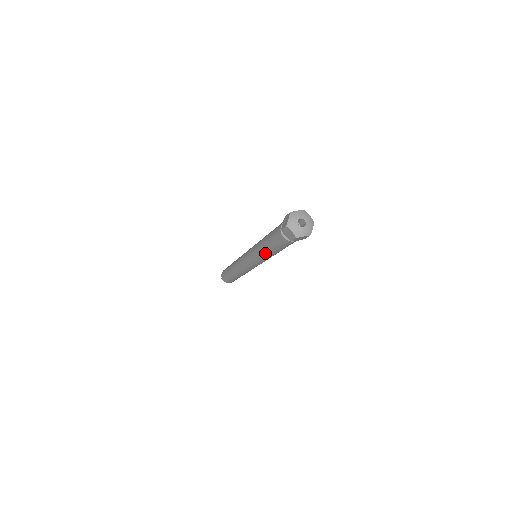
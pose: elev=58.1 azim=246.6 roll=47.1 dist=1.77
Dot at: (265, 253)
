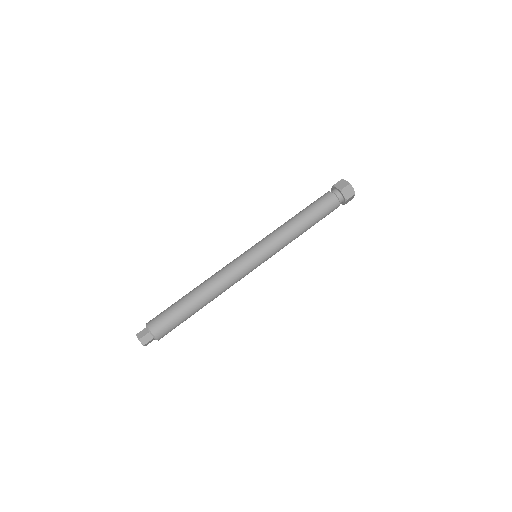
Dot at: (292, 223)
